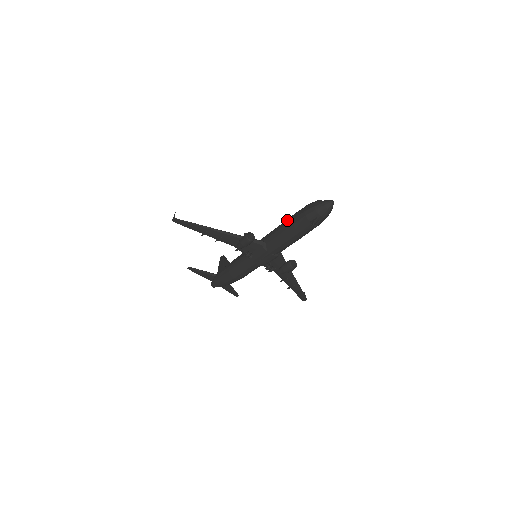
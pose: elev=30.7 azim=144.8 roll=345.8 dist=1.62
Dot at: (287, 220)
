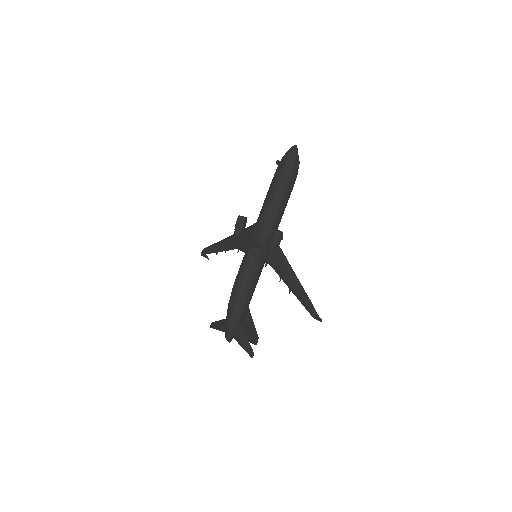
Dot at: occluded
